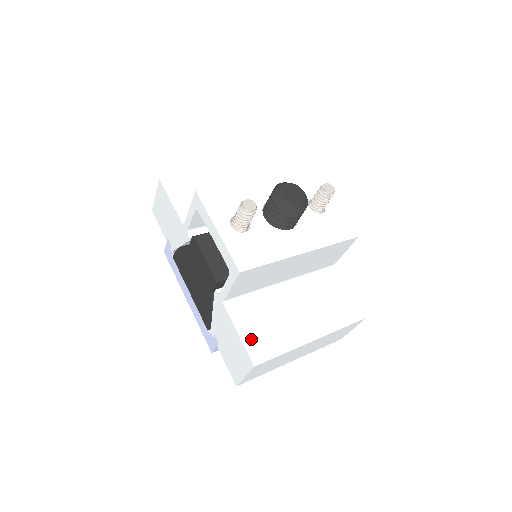
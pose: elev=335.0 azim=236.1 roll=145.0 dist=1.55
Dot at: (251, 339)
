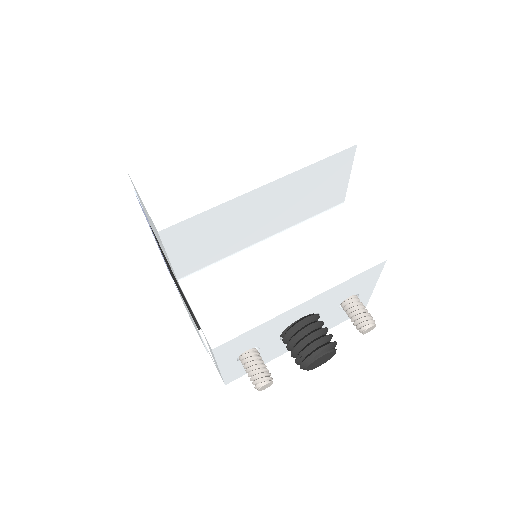
Dot at: occluded
